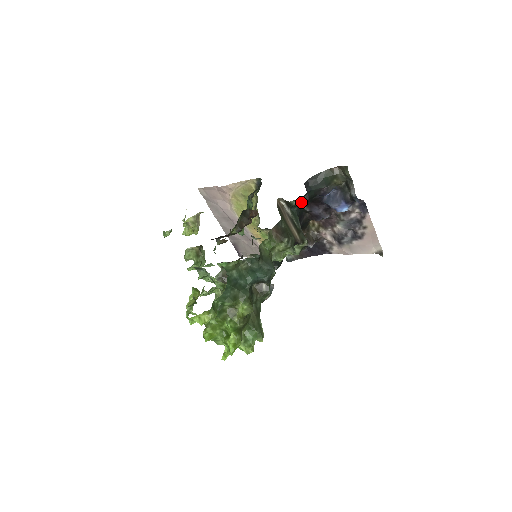
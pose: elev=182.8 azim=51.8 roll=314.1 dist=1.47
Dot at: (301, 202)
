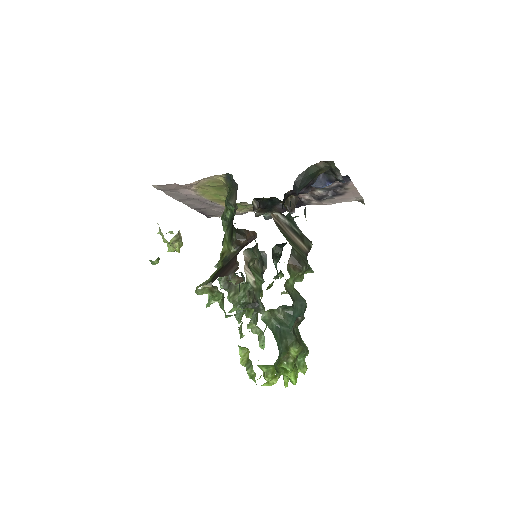
Dot at: occluded
